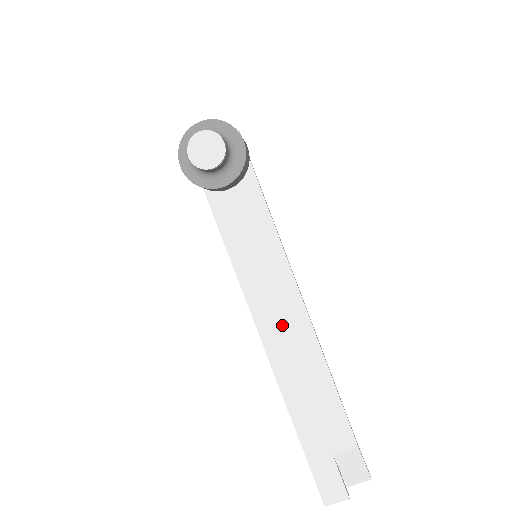
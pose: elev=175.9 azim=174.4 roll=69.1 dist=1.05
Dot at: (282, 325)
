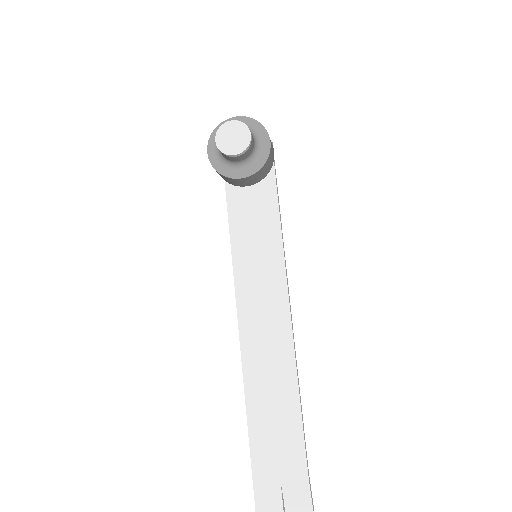
Dot at: (264, 331)
